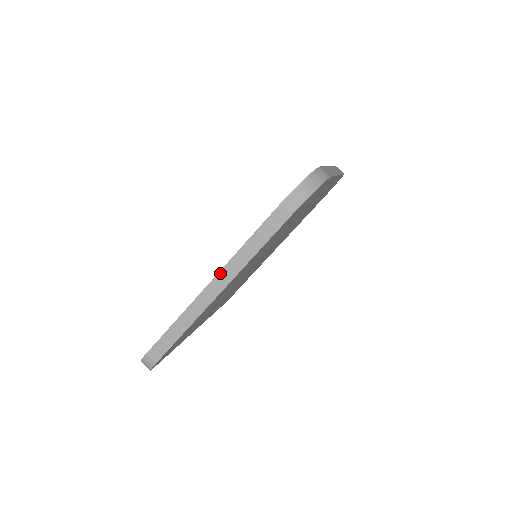
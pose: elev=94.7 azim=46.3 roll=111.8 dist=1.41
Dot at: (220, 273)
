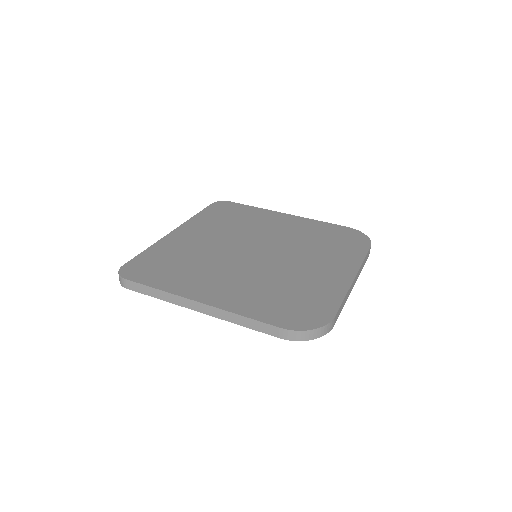
Dot at: (212, 307)
